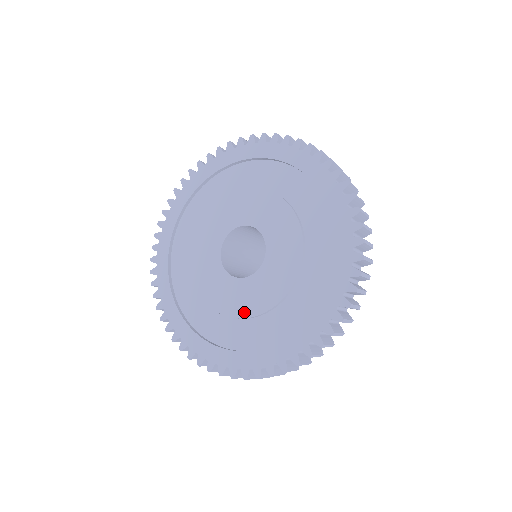
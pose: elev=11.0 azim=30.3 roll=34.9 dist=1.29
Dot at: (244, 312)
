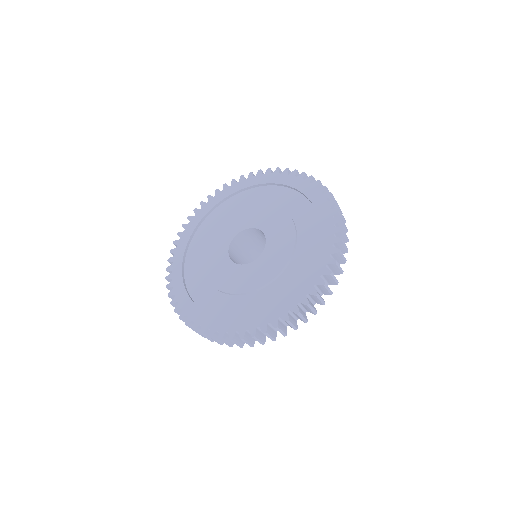
Dot at: (218, 284)
